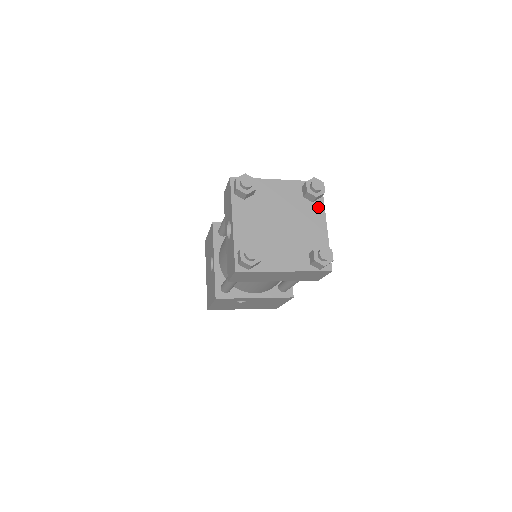
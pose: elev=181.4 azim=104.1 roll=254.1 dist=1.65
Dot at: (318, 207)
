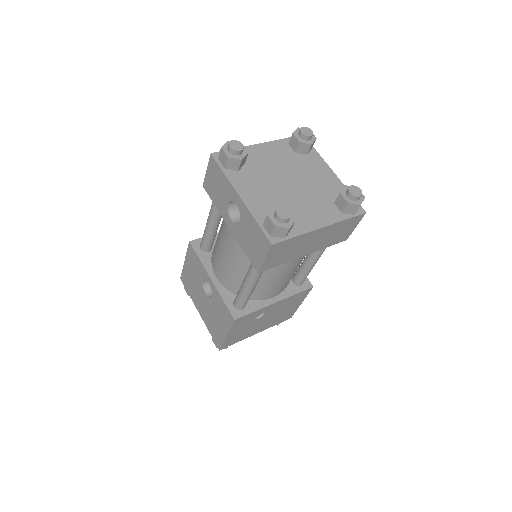
Dot at: (315, 158)
